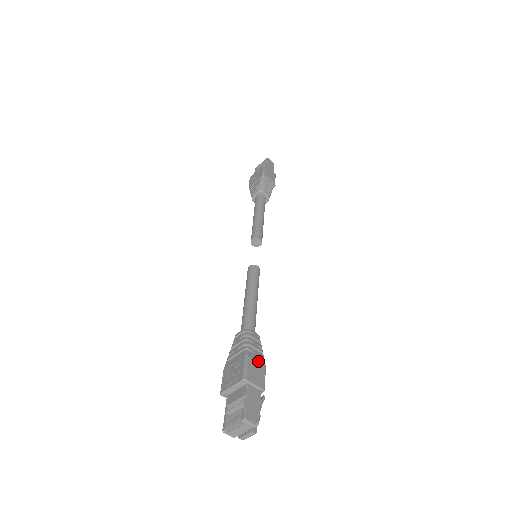
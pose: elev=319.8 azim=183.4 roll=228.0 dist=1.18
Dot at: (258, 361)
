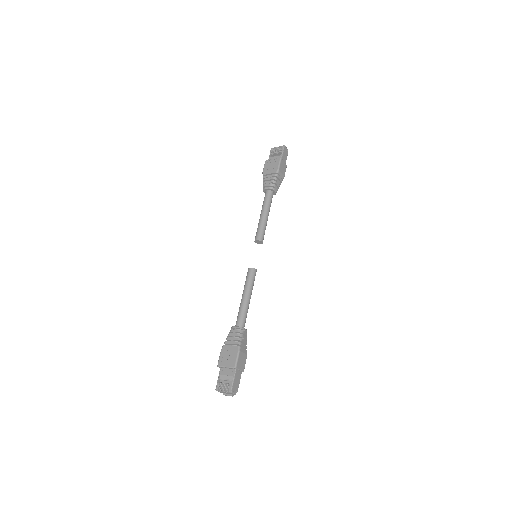
Dot at: (244, 353)
